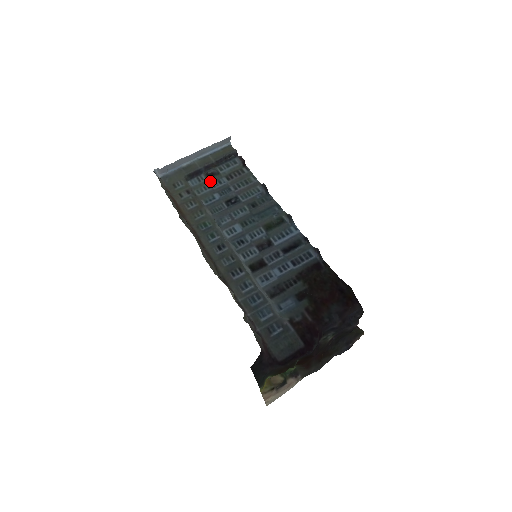
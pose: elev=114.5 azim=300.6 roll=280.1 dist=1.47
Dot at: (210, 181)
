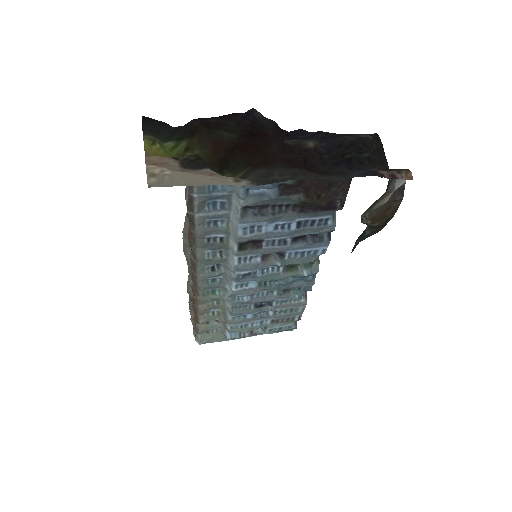
Dot at: (252, 329)
